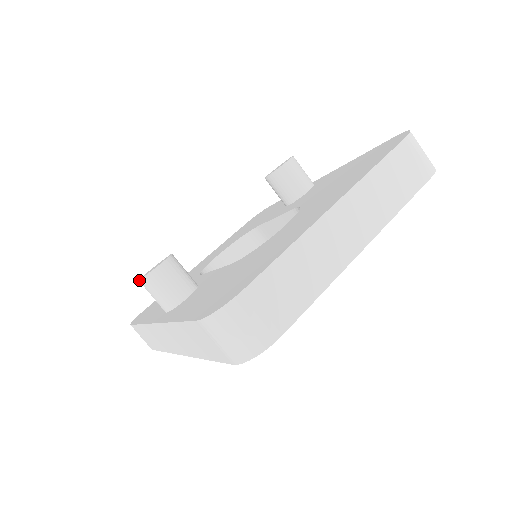
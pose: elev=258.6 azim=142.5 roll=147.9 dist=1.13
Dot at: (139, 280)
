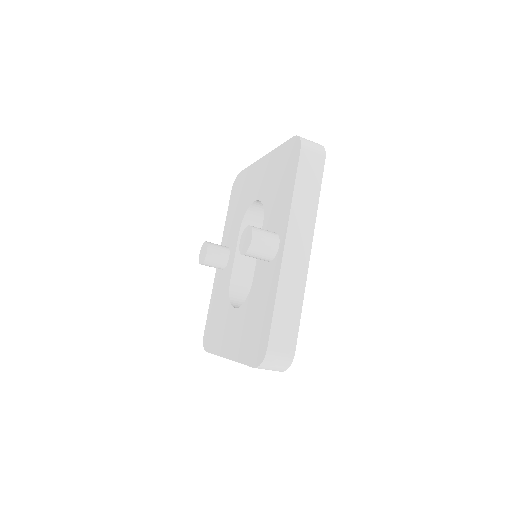
Dot at: (199, 254)
